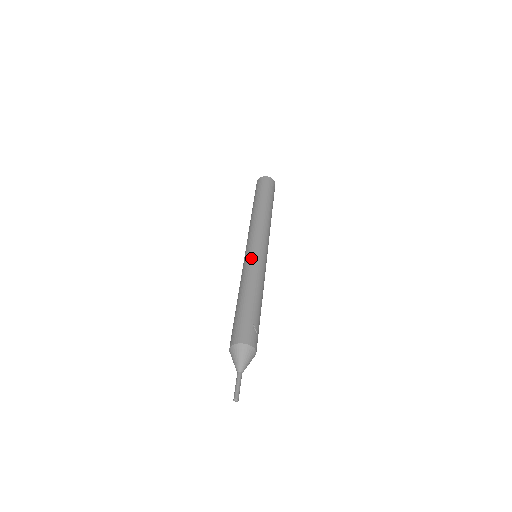
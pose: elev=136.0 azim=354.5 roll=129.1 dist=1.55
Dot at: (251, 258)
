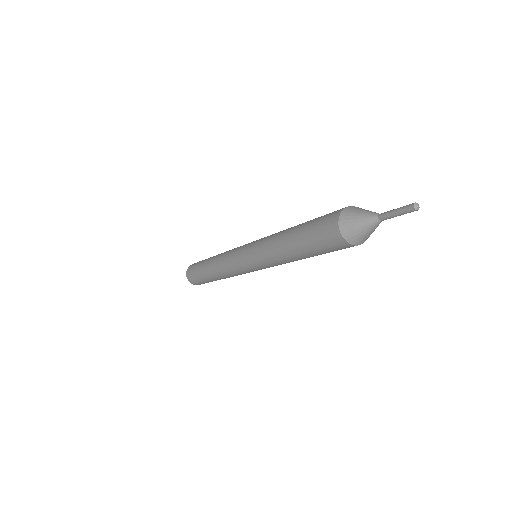
Dot at: occluded
